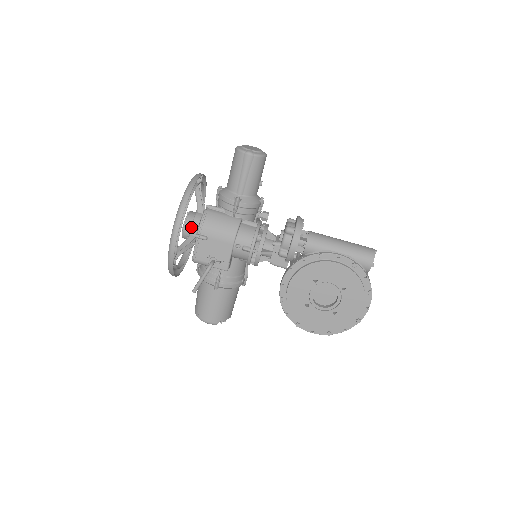
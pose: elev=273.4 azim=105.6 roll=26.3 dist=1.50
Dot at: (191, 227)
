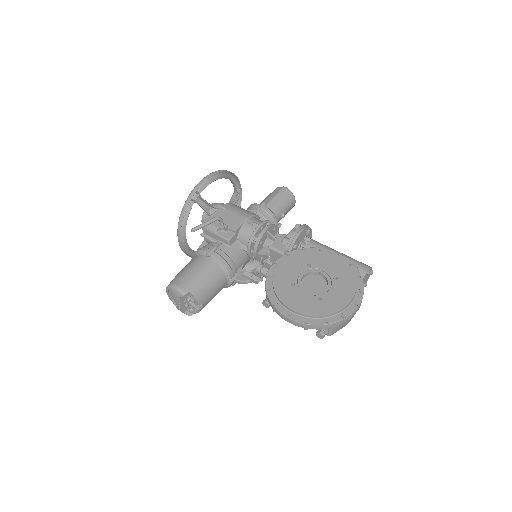
Dot at: (217, 203)
